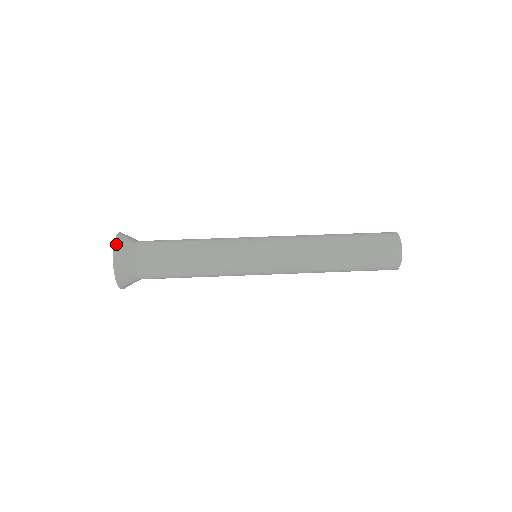
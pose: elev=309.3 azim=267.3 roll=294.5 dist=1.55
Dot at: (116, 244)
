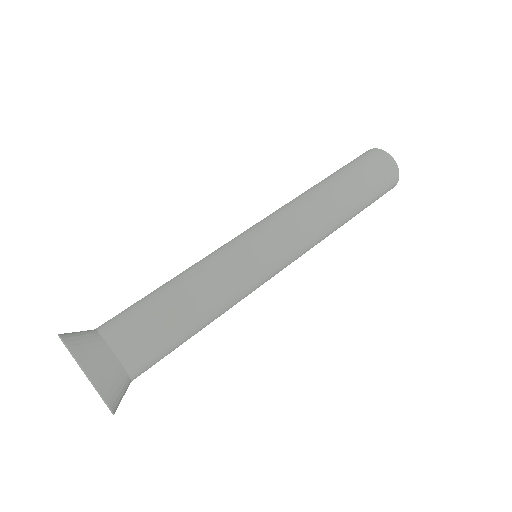
Dot at: (76, 355)
